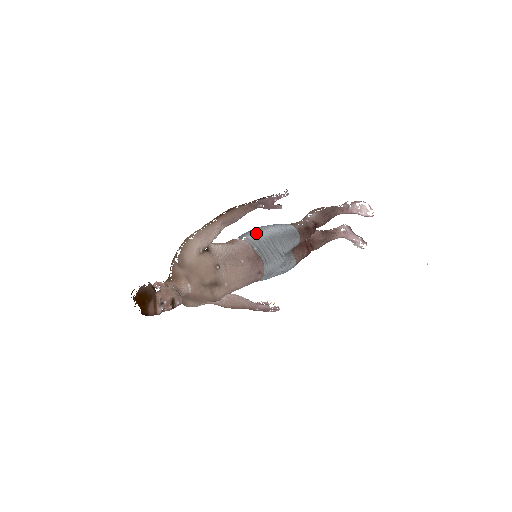
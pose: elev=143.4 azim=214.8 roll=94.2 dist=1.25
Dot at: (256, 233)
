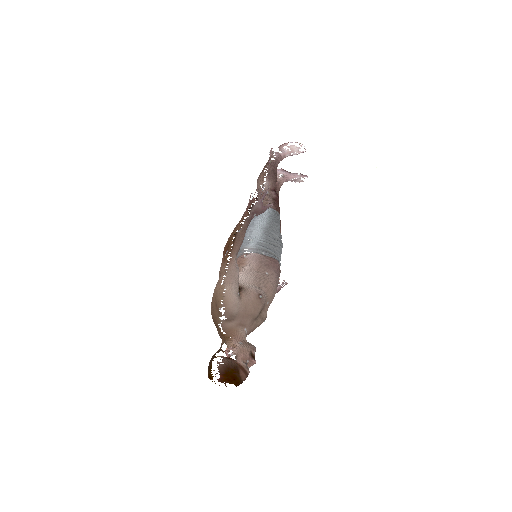
Dot at: (252, 238)
